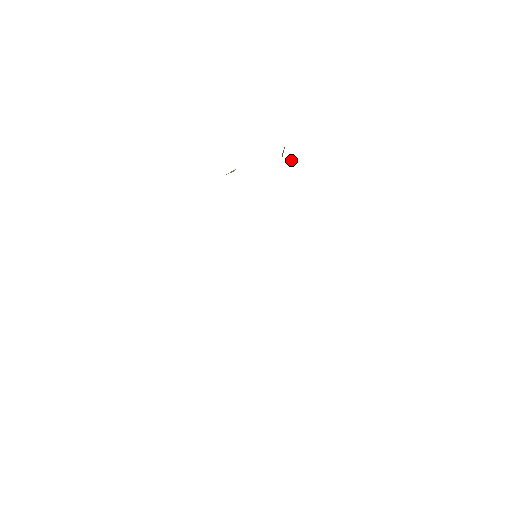
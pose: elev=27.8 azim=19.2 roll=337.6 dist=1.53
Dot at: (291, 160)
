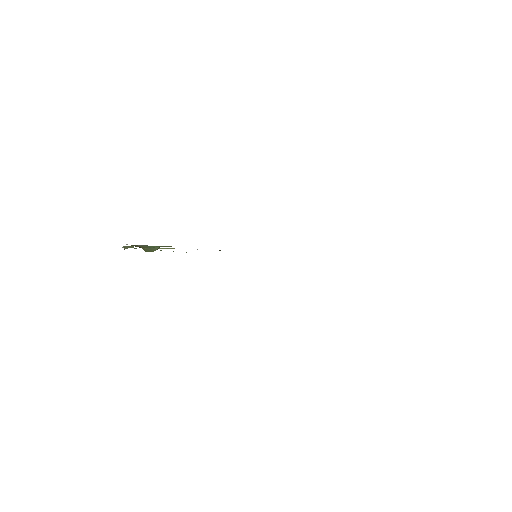
Dot at: (159, 247)
